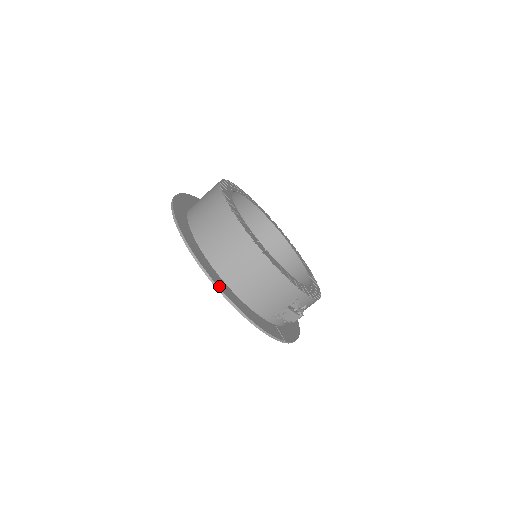
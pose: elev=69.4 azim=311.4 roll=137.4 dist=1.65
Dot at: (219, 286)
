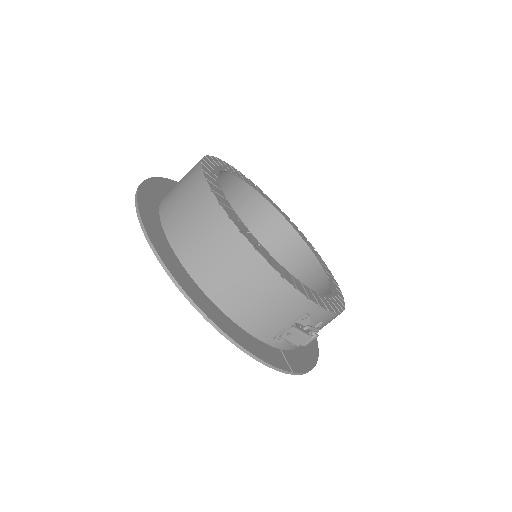
Dot at: (191, 296)
